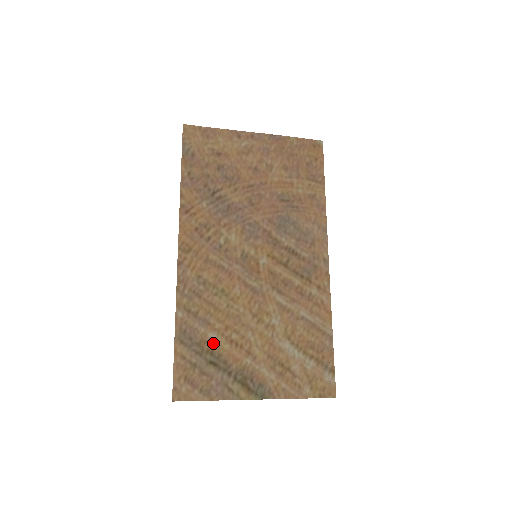
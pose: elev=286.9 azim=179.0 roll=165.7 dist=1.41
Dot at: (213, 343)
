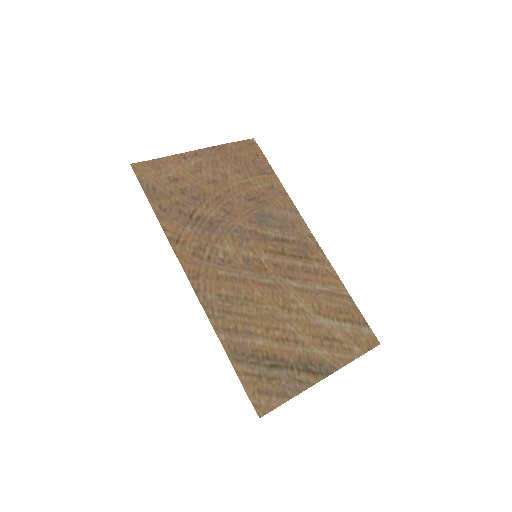
Dot at: (263, 348)
